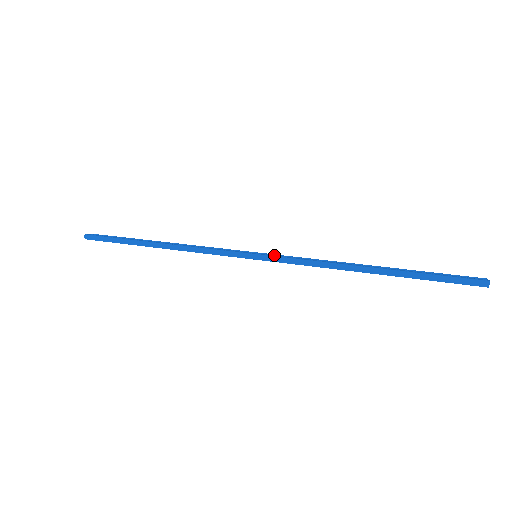
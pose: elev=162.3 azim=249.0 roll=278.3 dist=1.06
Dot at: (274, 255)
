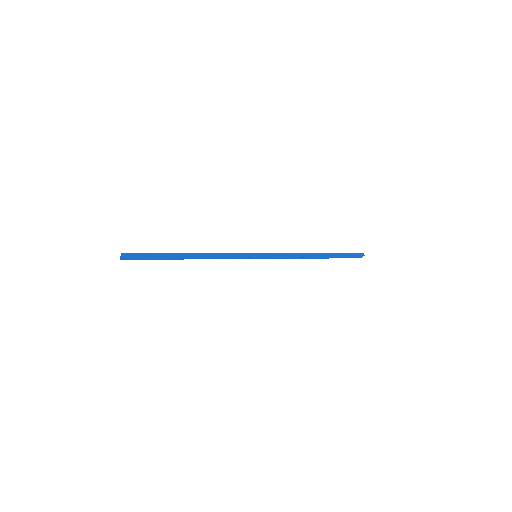
Dot at: (267, 254)
